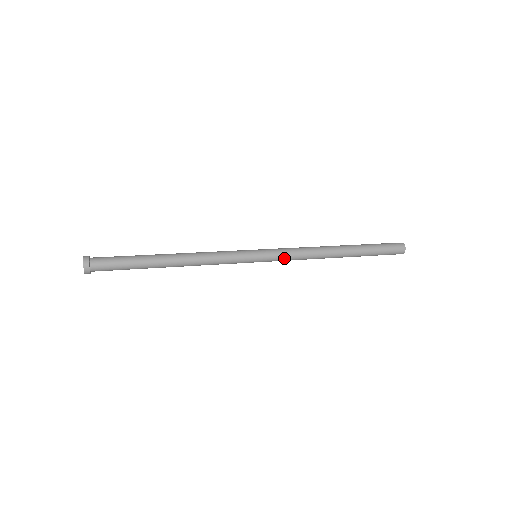
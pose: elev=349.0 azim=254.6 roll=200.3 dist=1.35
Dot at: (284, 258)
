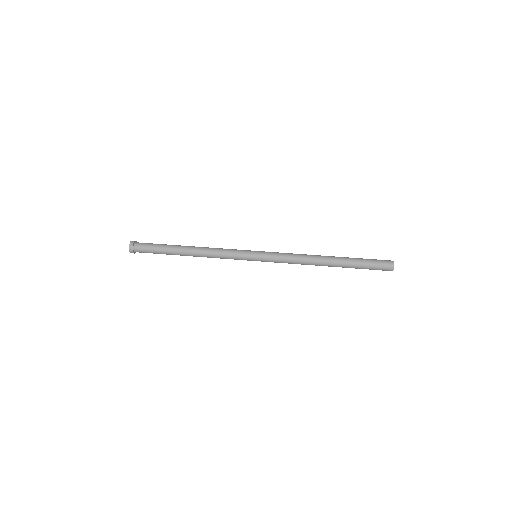
Dot at: (278, 259)
